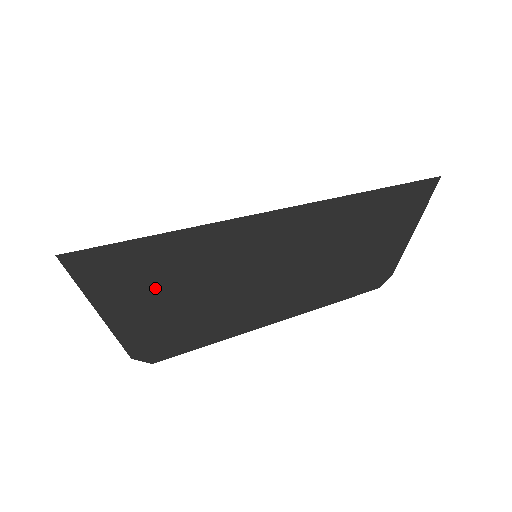
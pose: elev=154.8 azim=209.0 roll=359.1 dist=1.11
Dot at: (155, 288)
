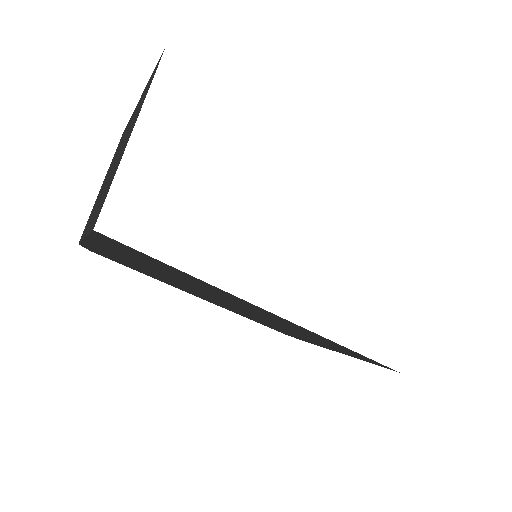
Dot at: (148, 265)
